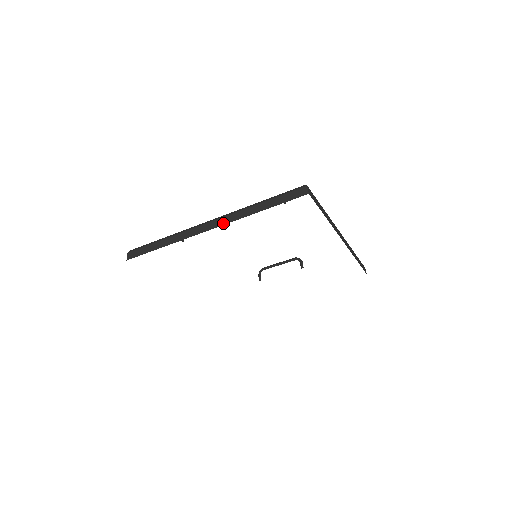
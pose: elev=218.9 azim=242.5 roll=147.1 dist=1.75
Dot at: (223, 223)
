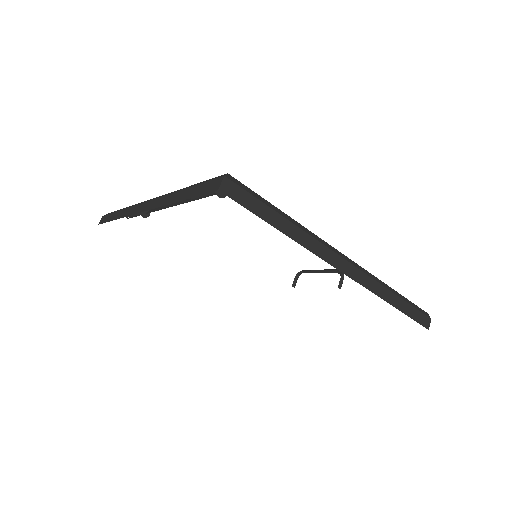
Dot at: (151, 207)
